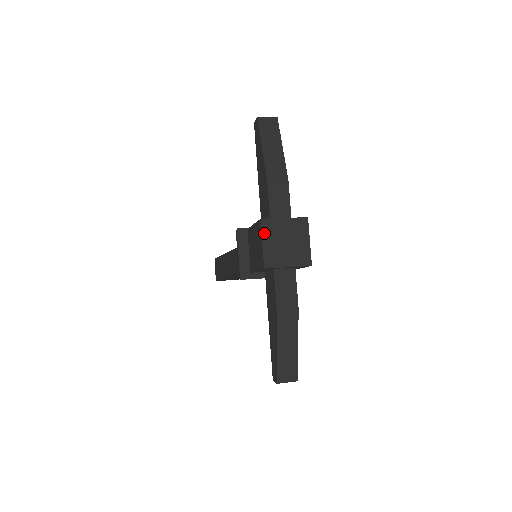
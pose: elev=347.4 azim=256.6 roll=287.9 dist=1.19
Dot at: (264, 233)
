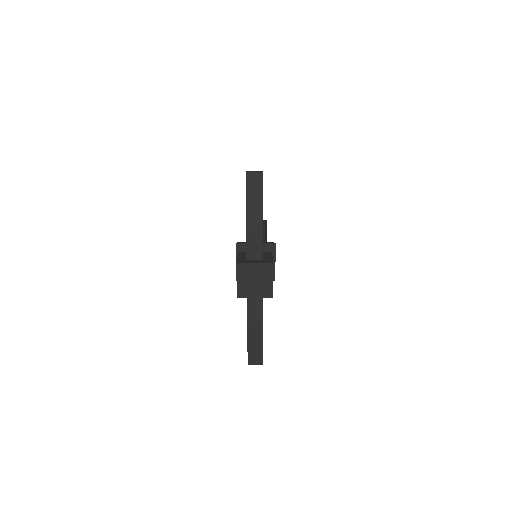
Dot at: (238, 273)
